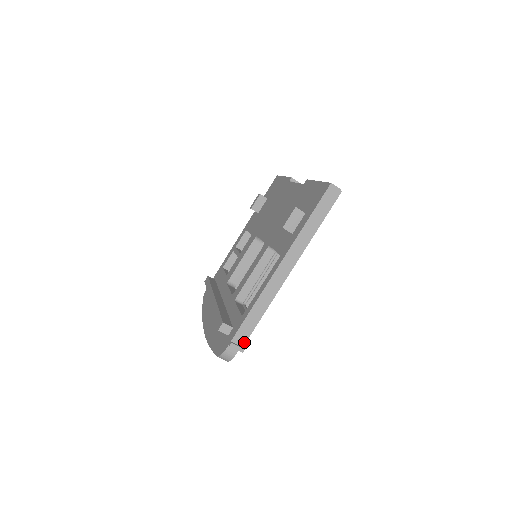
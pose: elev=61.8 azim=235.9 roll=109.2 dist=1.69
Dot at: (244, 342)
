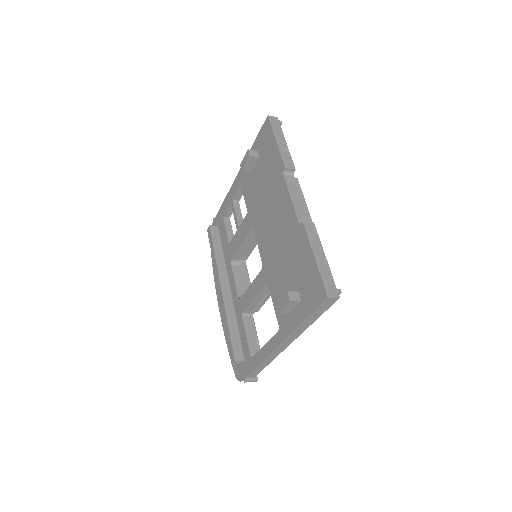
Dot at: occluded
